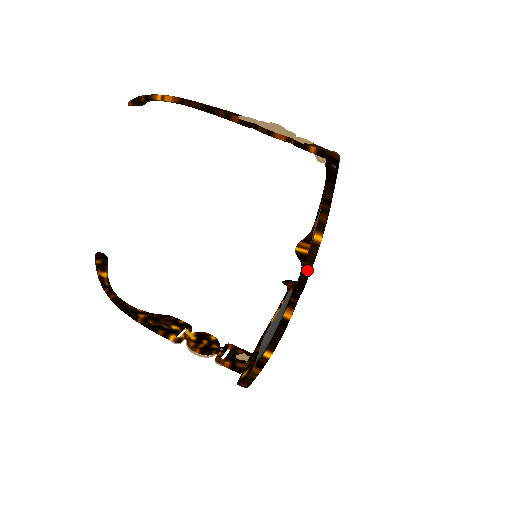
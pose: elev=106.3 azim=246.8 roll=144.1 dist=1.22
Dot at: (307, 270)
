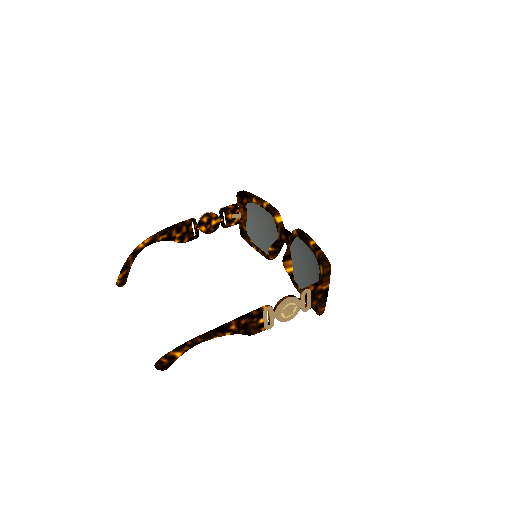
Dot at: (280, 219)
